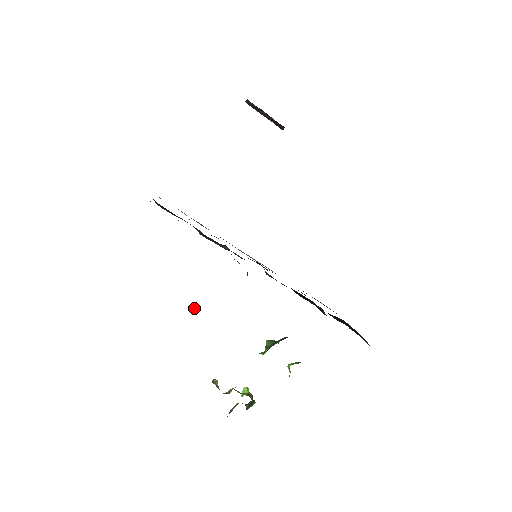
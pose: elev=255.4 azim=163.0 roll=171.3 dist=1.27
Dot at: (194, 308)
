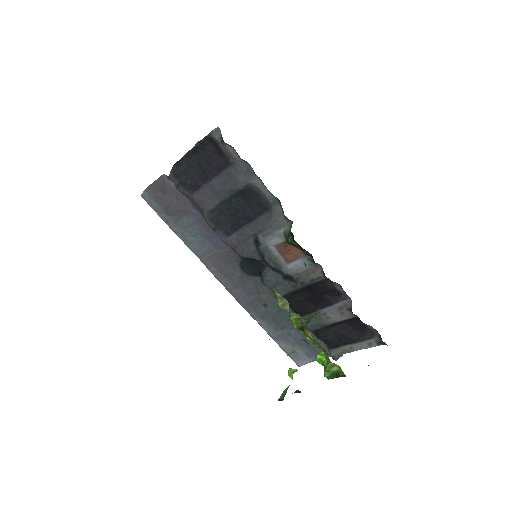
Dot at: occluded
